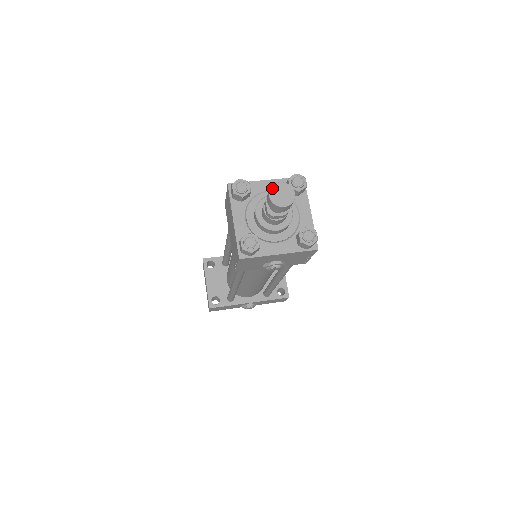
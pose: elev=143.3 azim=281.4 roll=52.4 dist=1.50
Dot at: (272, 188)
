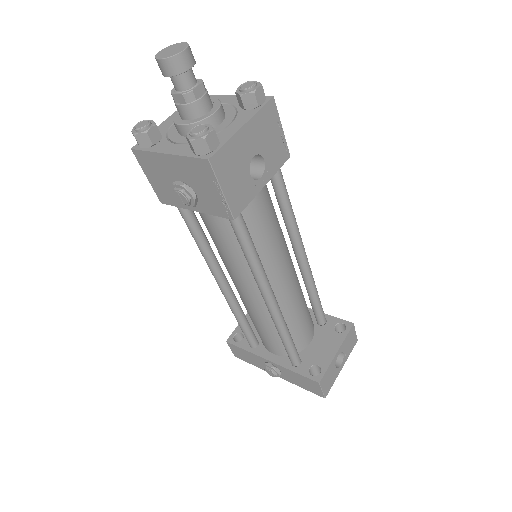
Dot at: (170, 46)
